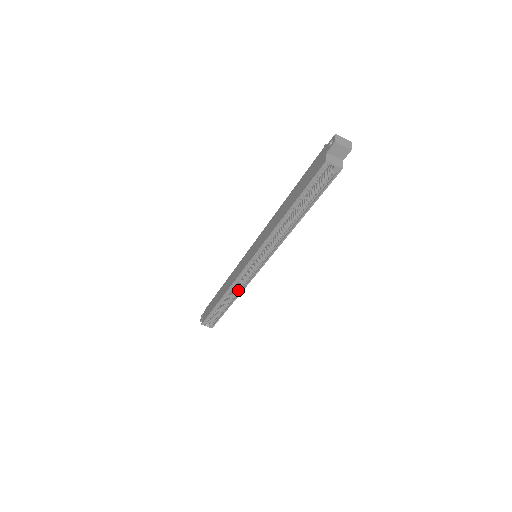
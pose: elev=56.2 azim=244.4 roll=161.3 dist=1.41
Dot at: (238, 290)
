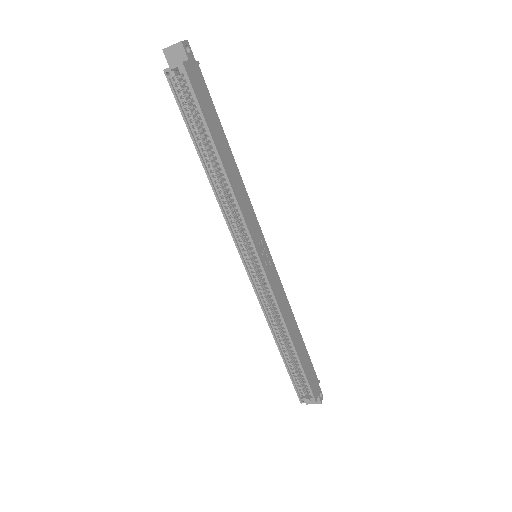
Dot at: (279, 317)
